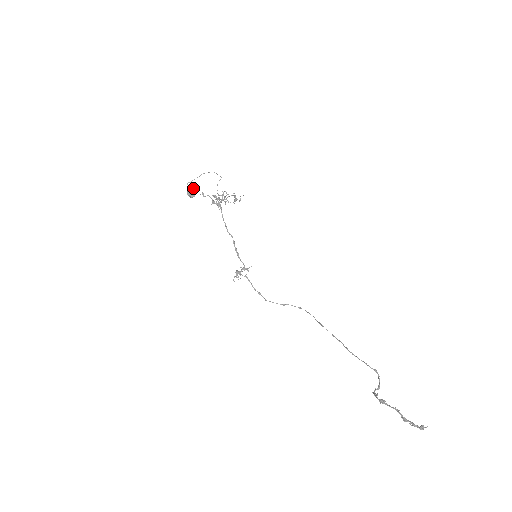
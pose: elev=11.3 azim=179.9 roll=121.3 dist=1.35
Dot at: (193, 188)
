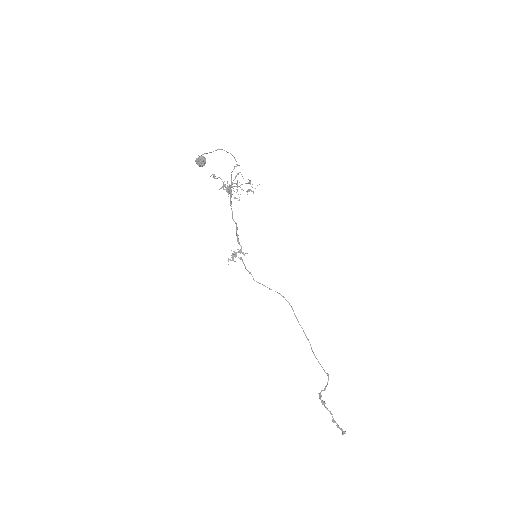
Dot at: (203, 158)
